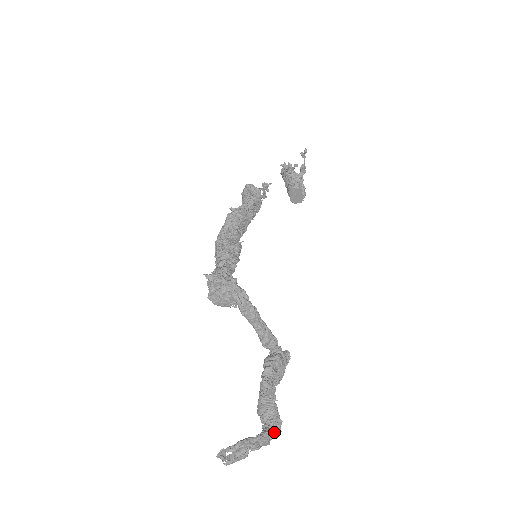
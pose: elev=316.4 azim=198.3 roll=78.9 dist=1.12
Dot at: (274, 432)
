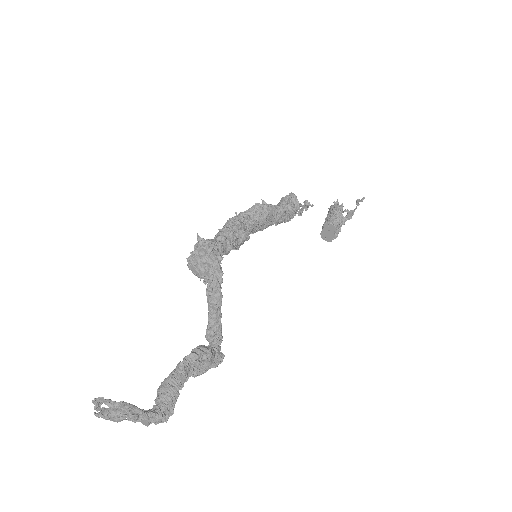
Dot at: (160, 417)
